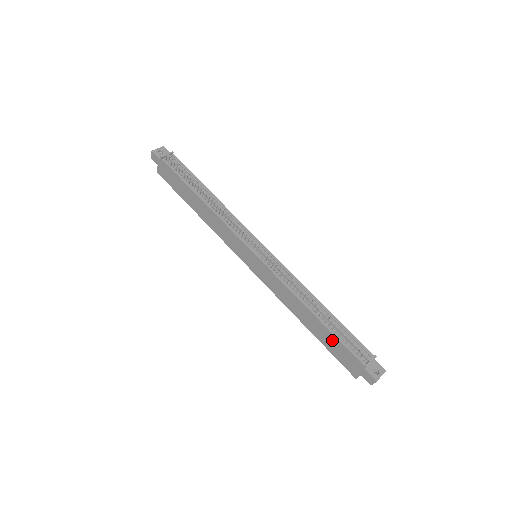
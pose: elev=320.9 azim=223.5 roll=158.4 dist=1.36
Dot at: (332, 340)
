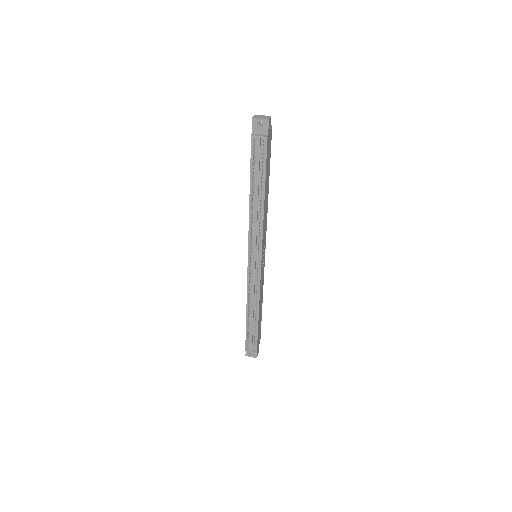
Dot at: occluded
